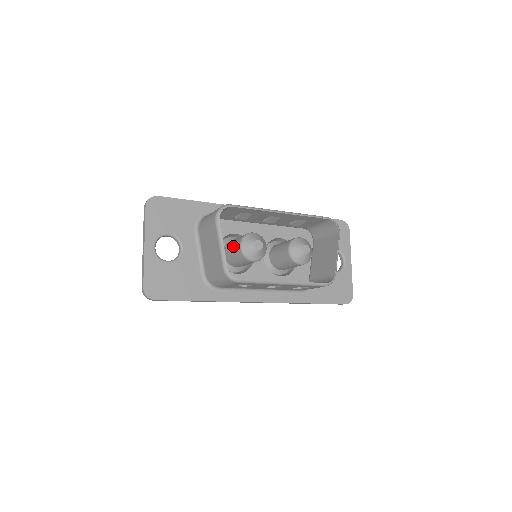
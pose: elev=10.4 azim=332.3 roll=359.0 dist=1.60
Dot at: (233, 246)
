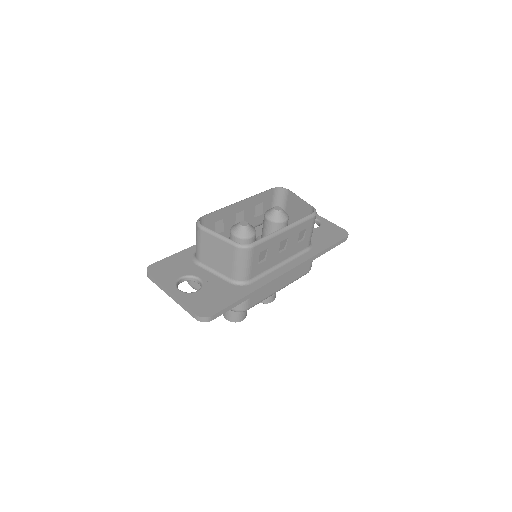
Dot at: occluded
